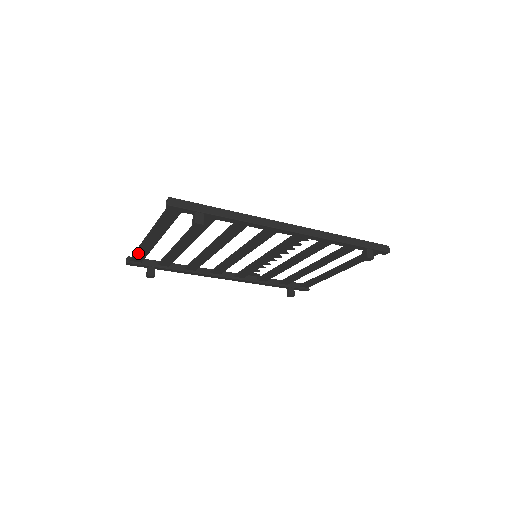
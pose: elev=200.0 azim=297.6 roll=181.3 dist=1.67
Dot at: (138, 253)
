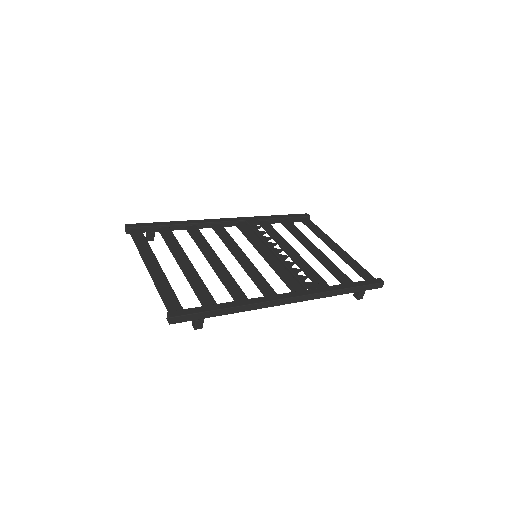
Dot at: (138, 244)
